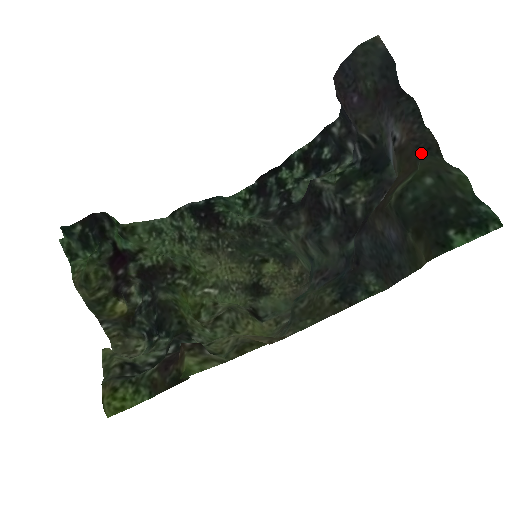
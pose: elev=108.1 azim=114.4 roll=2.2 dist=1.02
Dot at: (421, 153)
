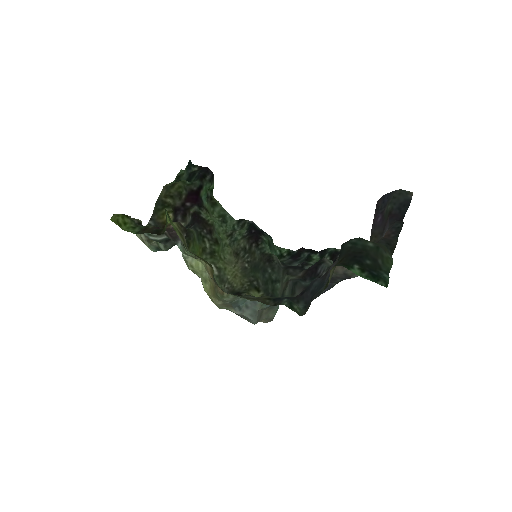
Dot at: (382, 242)
